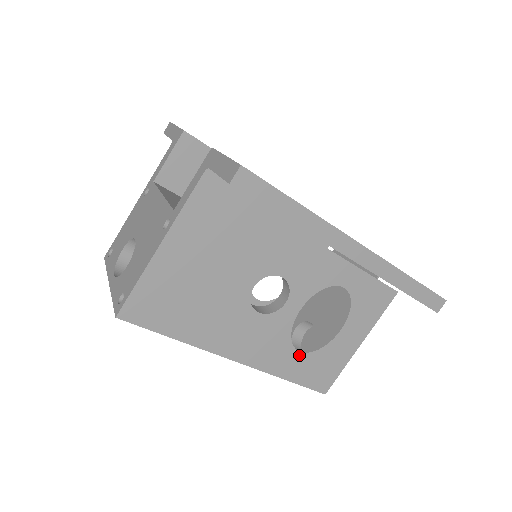
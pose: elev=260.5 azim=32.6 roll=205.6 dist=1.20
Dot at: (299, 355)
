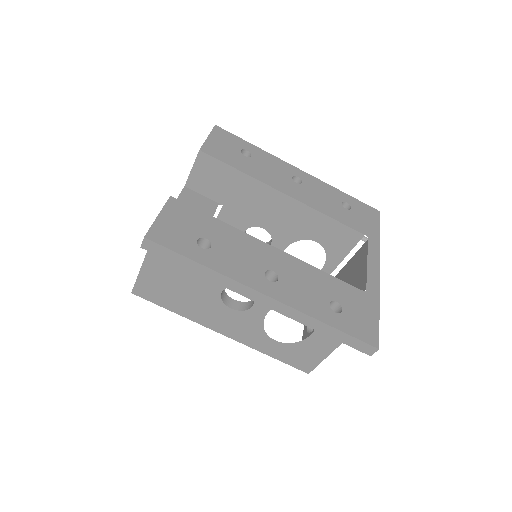
Dot at: (275, 342)
